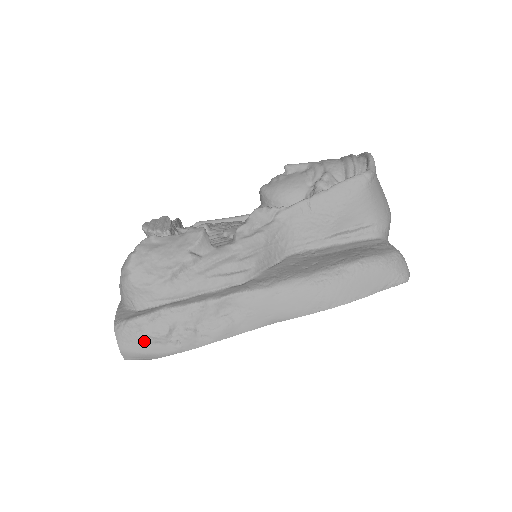
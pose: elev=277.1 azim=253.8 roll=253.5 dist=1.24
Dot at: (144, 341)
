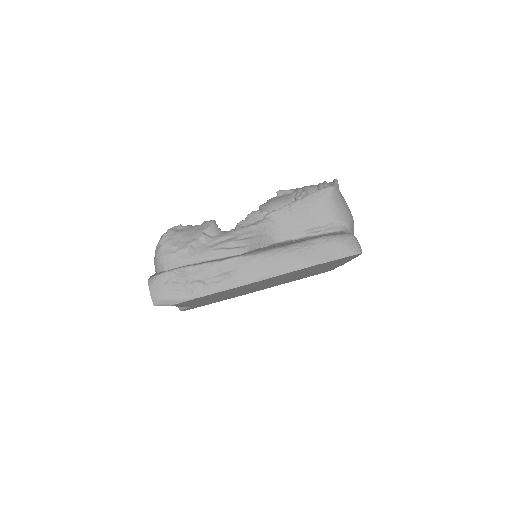
Dot at: (168, 289)
